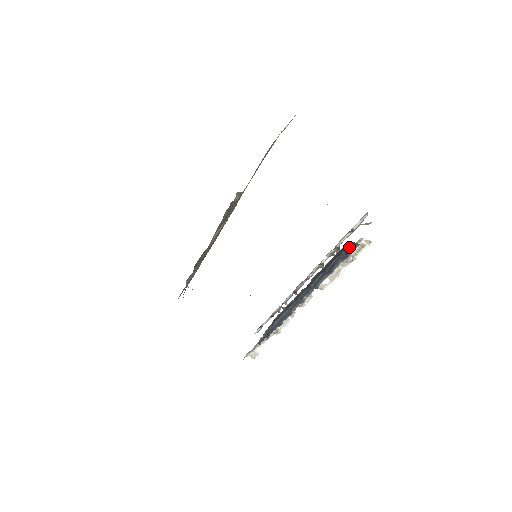
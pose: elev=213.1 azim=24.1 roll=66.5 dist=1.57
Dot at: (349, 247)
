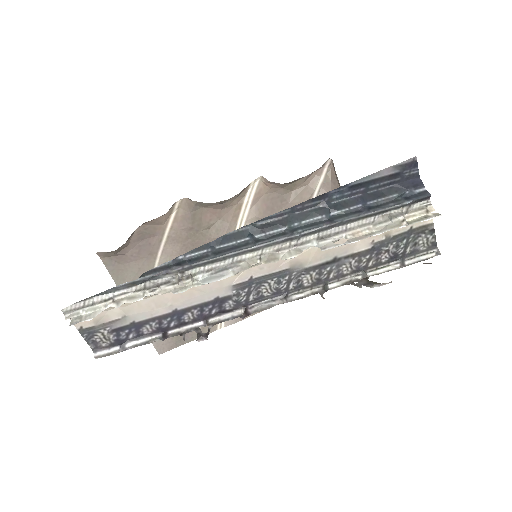
Dot at: (416, 194)
